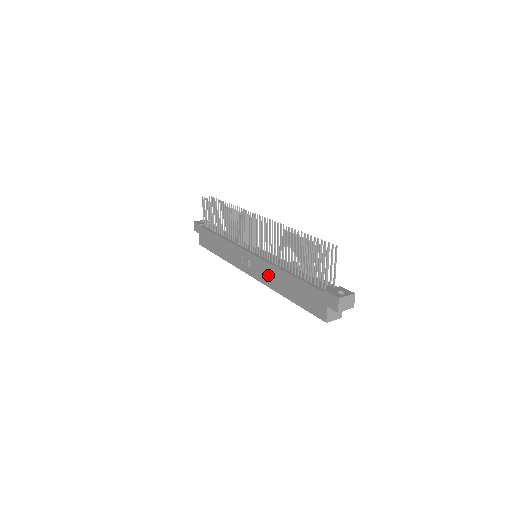
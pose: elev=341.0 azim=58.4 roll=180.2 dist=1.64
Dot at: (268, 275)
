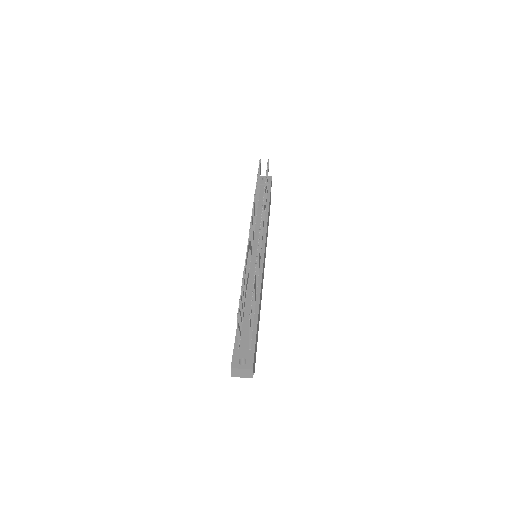
Dot at: occluded
